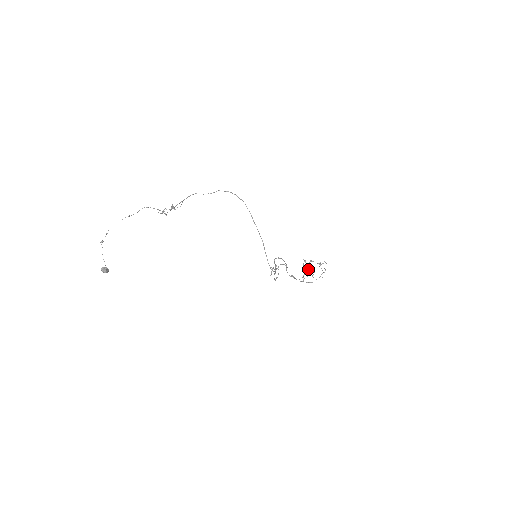
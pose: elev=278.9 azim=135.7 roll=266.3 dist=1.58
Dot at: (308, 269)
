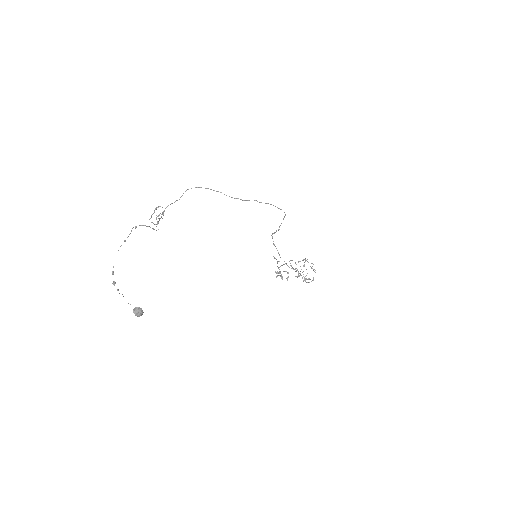
Dot at: occluded
